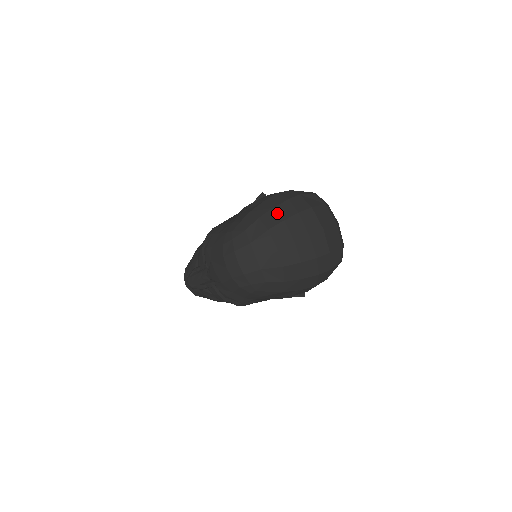
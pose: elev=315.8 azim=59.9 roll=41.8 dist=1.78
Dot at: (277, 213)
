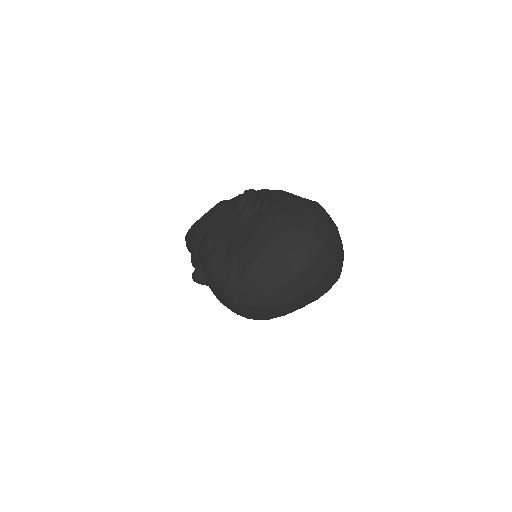
Dot at: (275, 277)
